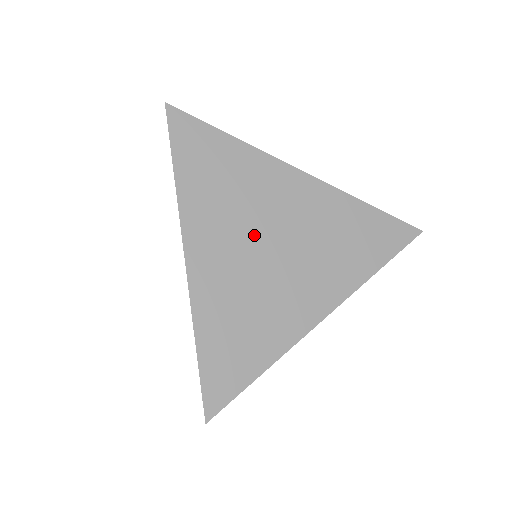
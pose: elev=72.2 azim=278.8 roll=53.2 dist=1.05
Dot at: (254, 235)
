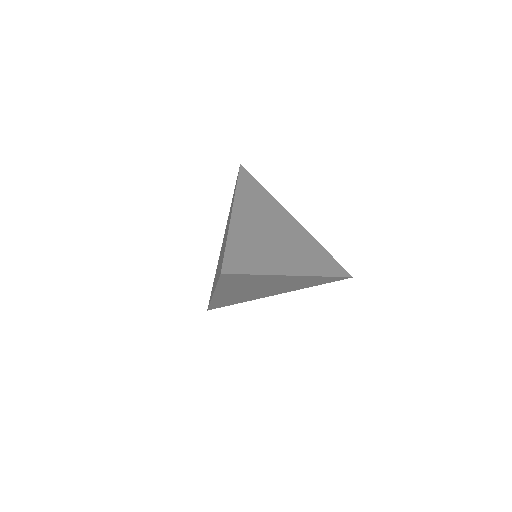
Dot at: (267, 225)
